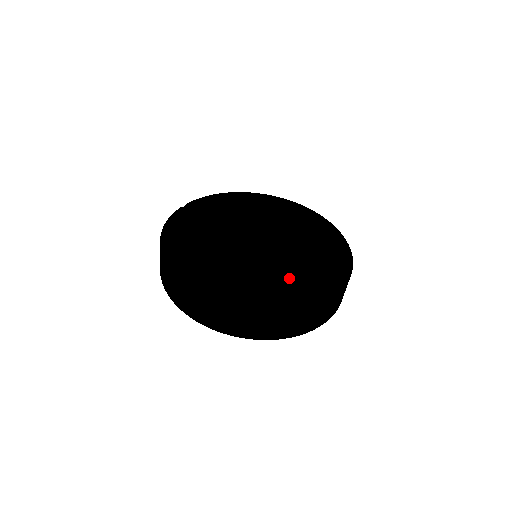
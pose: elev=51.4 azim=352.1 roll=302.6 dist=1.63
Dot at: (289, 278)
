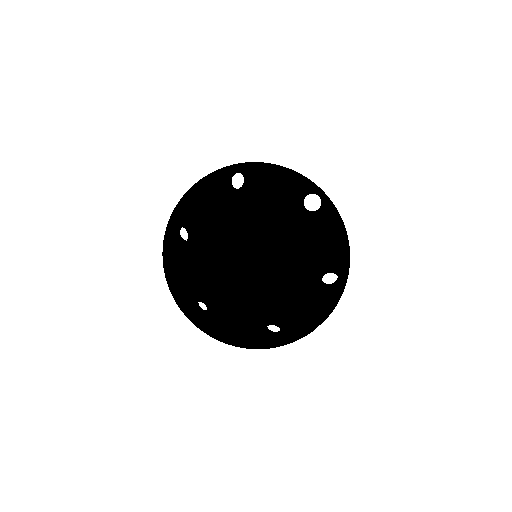
Dot at: (271, 307)
